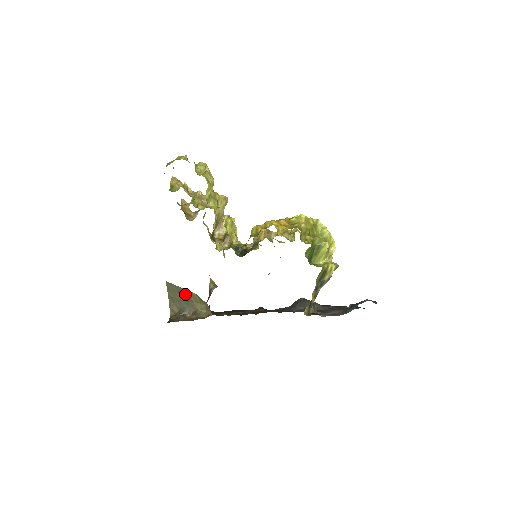
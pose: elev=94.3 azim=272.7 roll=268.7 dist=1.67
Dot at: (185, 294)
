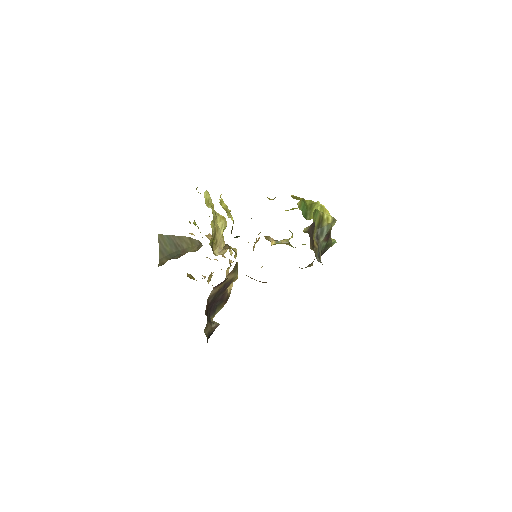
Dot at: (176, 242)
